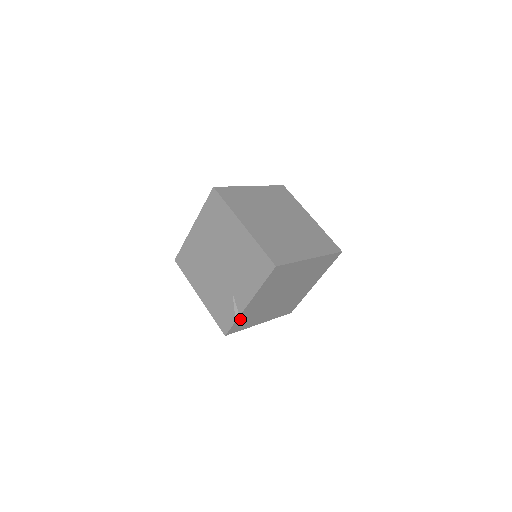
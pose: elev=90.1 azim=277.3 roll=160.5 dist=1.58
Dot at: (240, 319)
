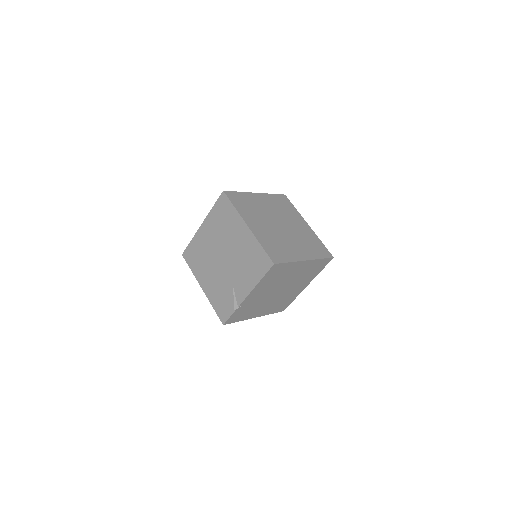
Dot at: (238, 310)
